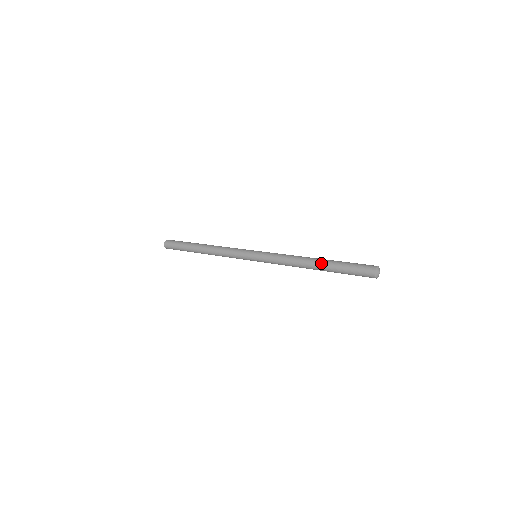
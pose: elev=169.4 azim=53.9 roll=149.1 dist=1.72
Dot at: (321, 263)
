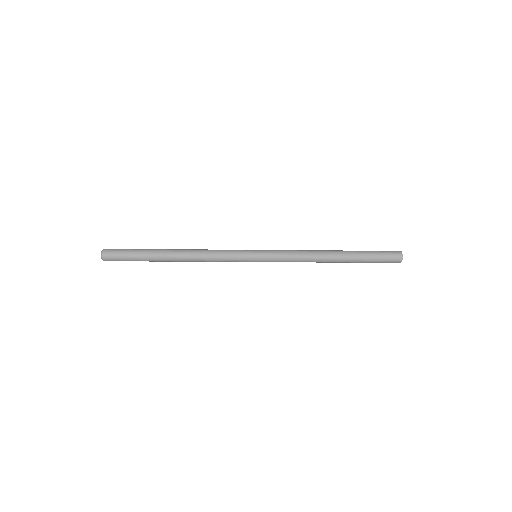
Dot at: (344, 252)
